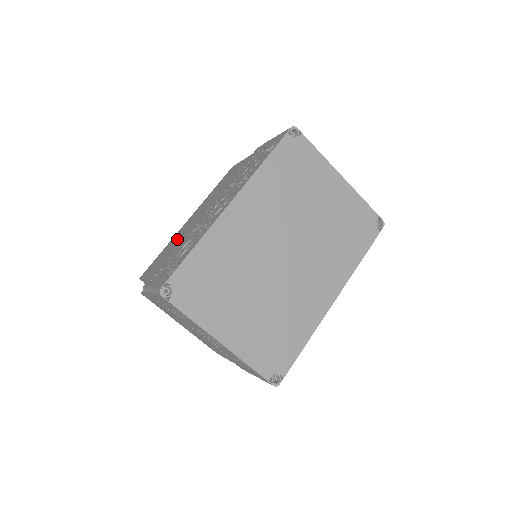
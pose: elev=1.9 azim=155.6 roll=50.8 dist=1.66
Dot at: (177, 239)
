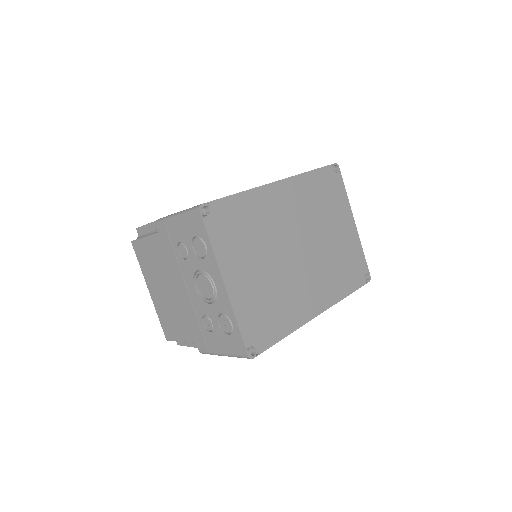
Dot at: occluded
